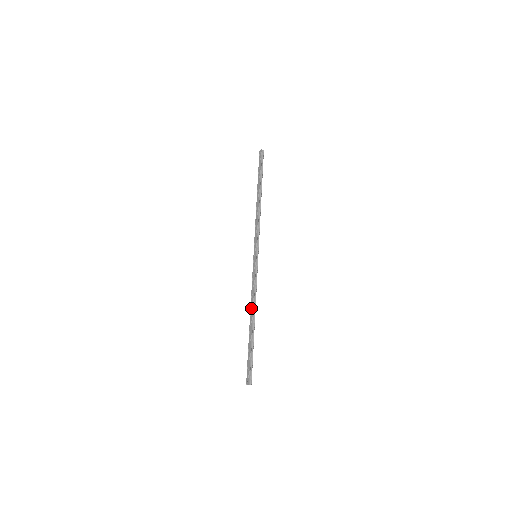
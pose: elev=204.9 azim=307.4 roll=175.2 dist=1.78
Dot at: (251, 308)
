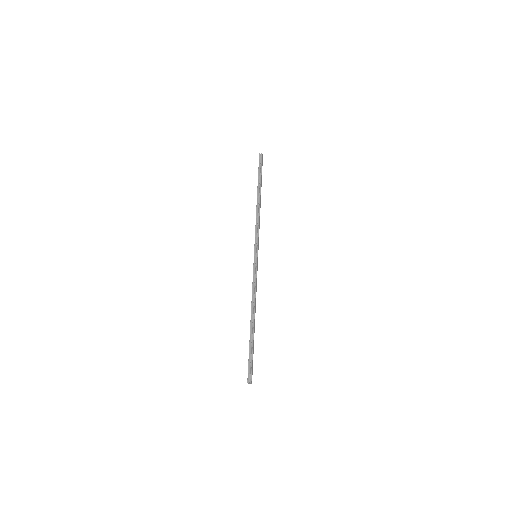
Dot at: (251, 307)
